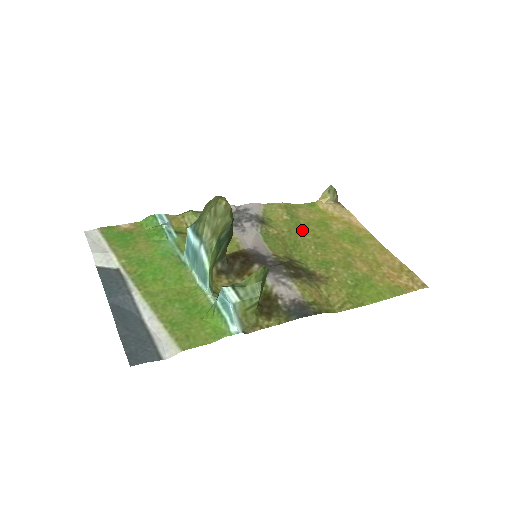
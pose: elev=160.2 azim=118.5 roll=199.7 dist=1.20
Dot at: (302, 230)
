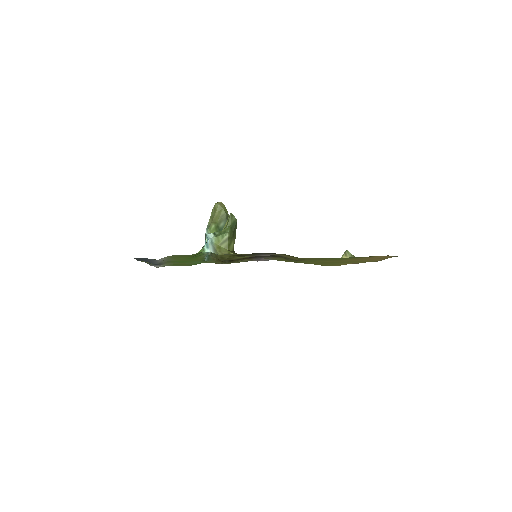
Dot at: occluded
